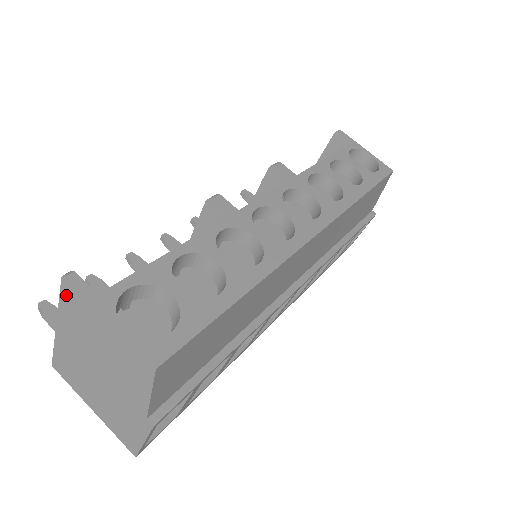
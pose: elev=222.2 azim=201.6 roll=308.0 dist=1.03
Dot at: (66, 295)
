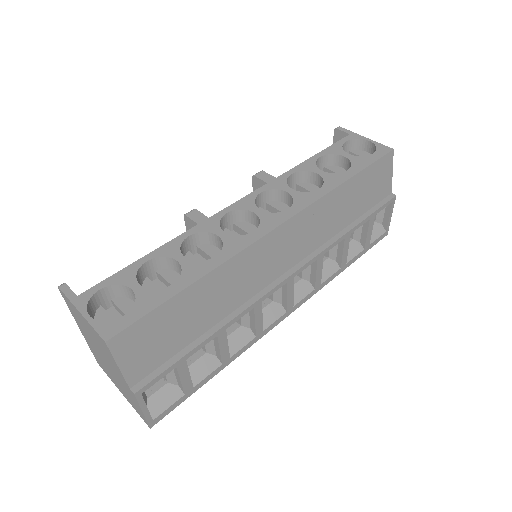
Dot at: (66, 301)
